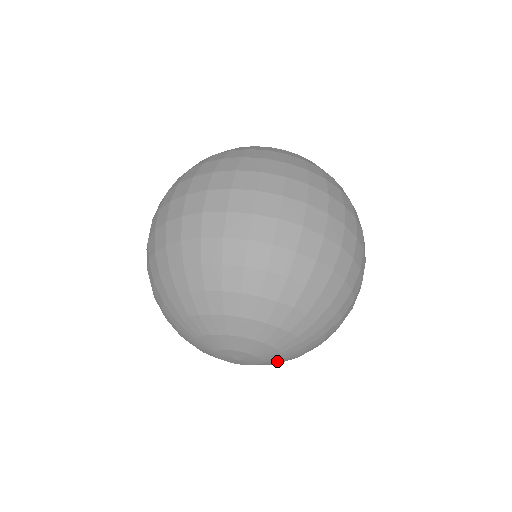
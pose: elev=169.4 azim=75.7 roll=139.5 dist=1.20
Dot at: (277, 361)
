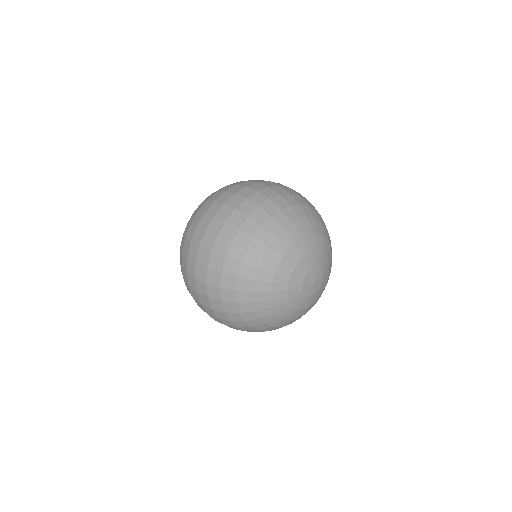
Dot at: (323, 288)
